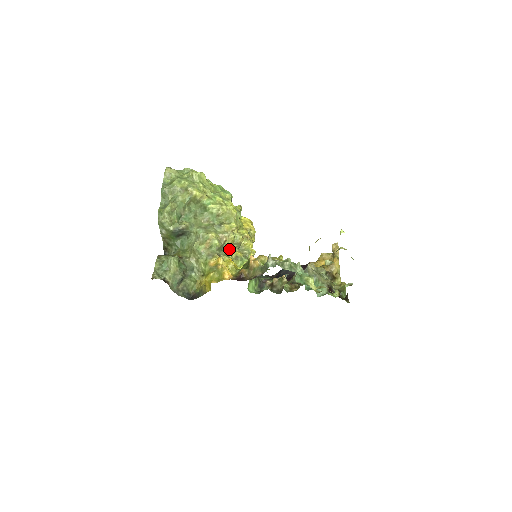
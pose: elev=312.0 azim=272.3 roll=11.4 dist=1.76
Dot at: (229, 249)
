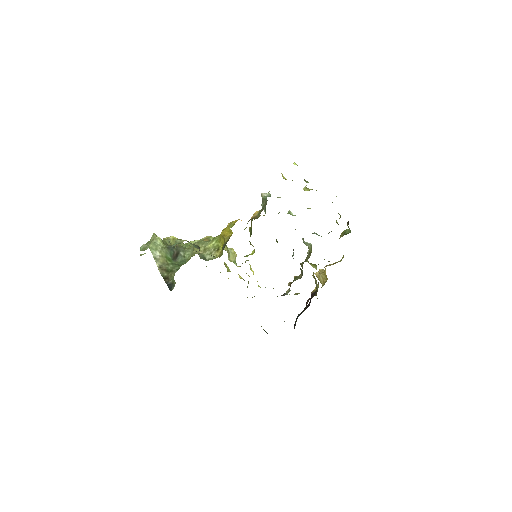
Dot at: (228, 253)
